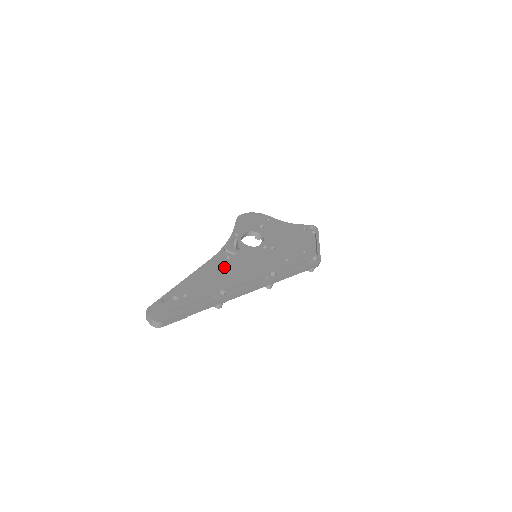
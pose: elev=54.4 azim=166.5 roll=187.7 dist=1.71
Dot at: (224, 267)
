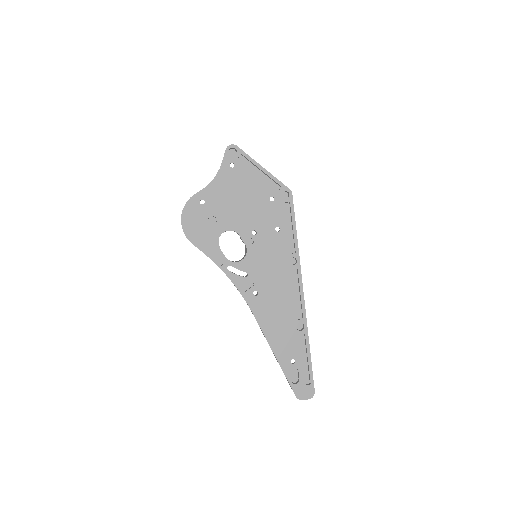
Dot at: (268, 306)
